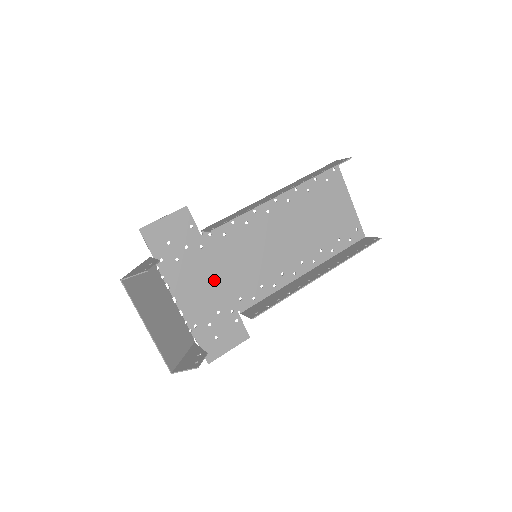
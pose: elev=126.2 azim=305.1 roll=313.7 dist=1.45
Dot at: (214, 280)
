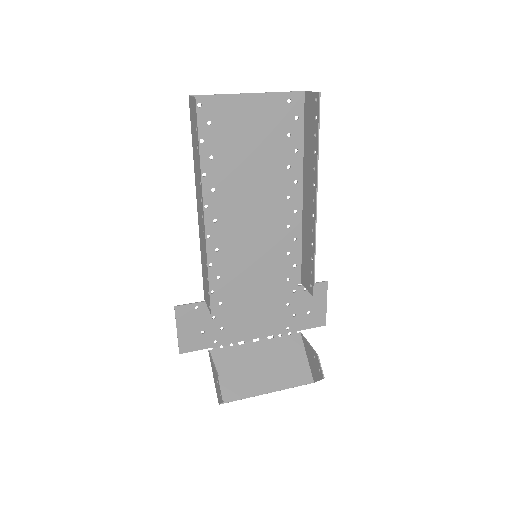
Dot at: (257, 300)
